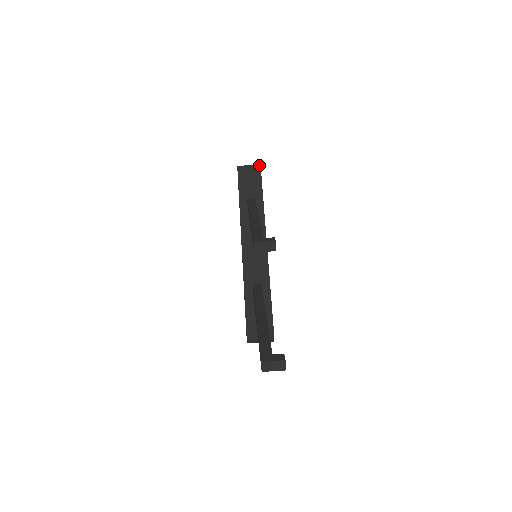
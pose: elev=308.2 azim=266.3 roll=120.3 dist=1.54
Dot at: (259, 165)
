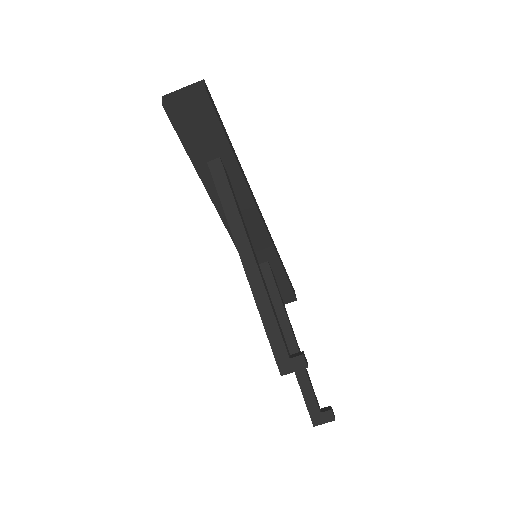
Dot at: (202, 90)
